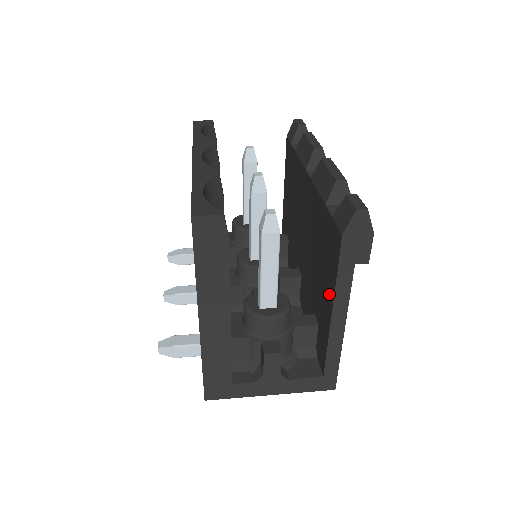
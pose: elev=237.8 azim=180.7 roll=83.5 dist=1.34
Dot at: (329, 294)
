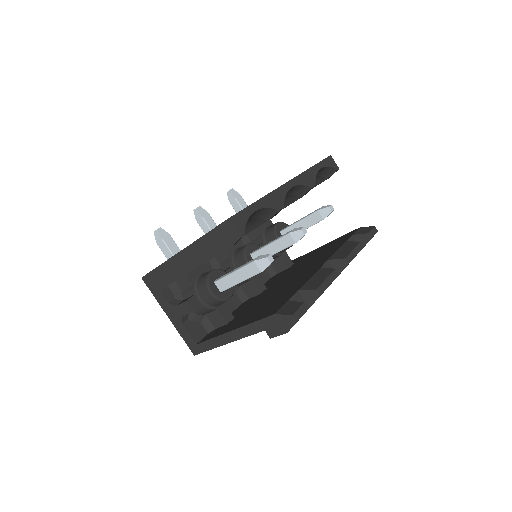
Dot at: (243, 322)
